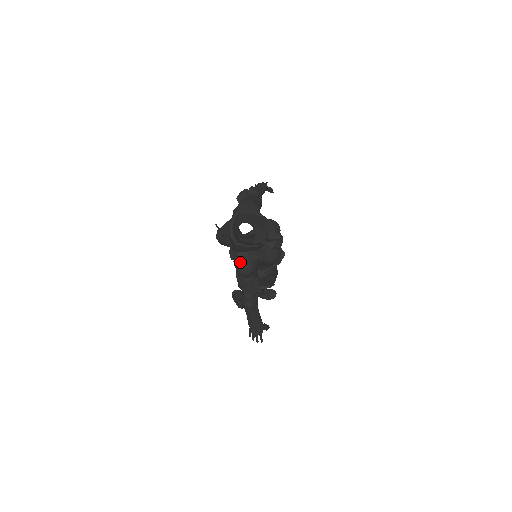
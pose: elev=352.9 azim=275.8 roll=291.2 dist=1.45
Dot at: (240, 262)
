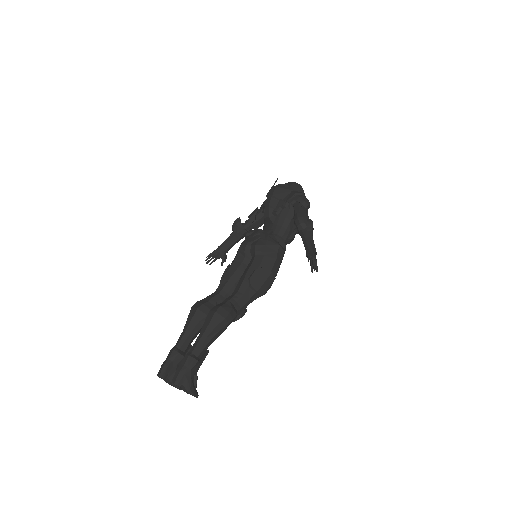
Dot at: (303, 196)
